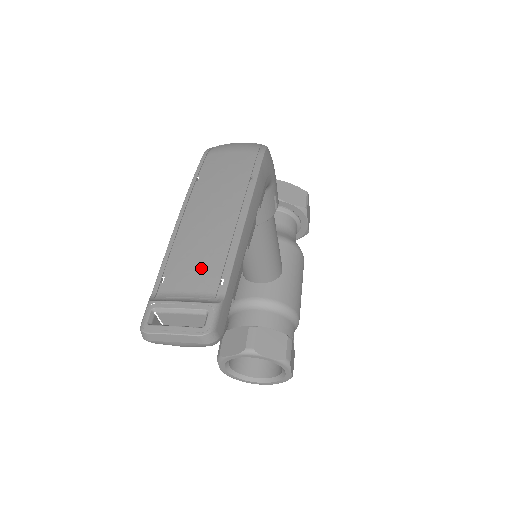
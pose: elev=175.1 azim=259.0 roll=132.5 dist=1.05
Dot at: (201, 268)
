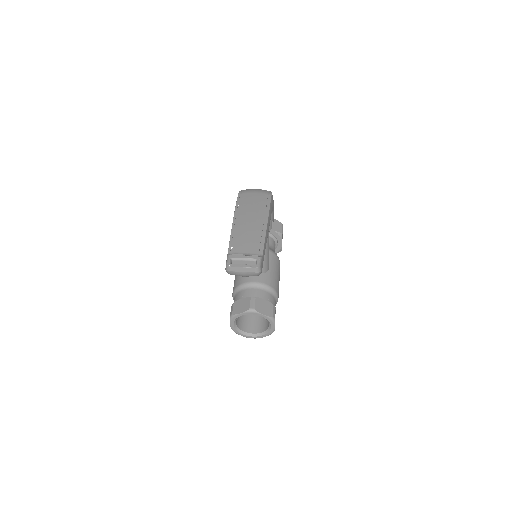
Dot at: (250, 244)
